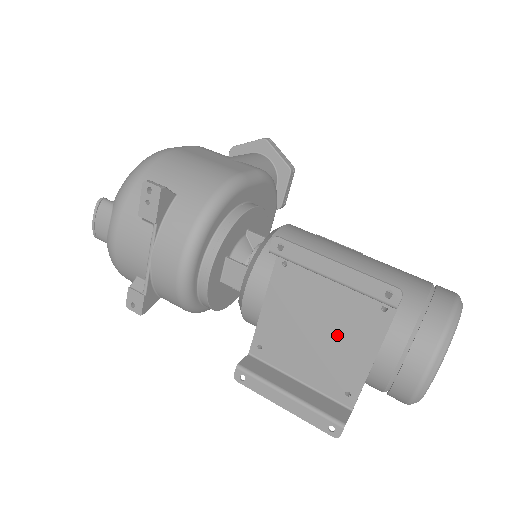
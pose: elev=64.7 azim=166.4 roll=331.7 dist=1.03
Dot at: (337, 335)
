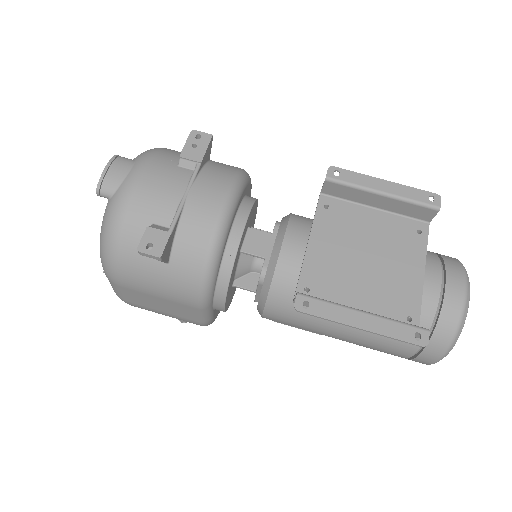
Dot at: (386, 261)
